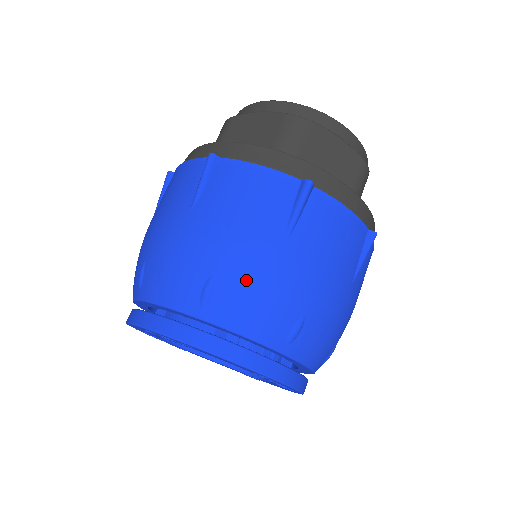
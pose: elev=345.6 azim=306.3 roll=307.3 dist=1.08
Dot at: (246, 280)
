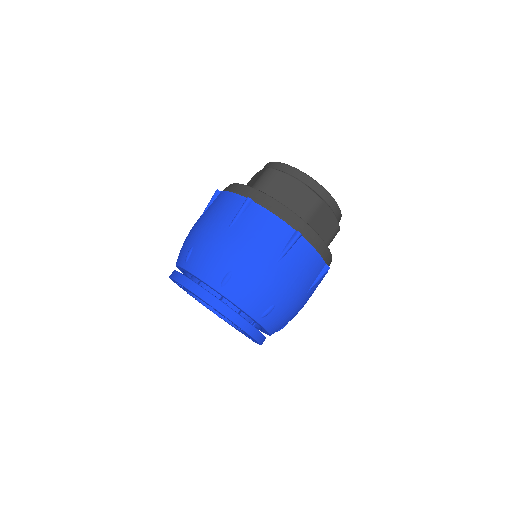
Dot at: (204, 248)
